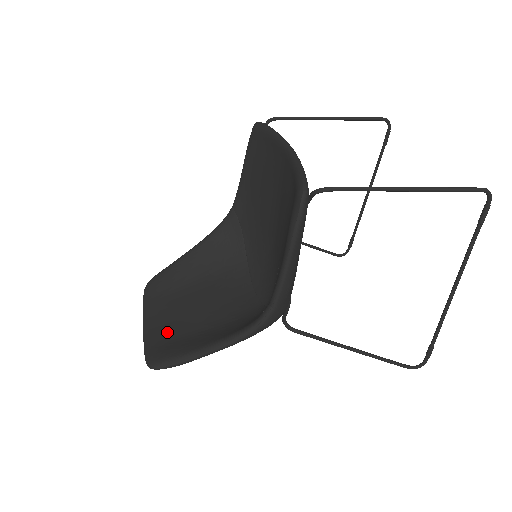
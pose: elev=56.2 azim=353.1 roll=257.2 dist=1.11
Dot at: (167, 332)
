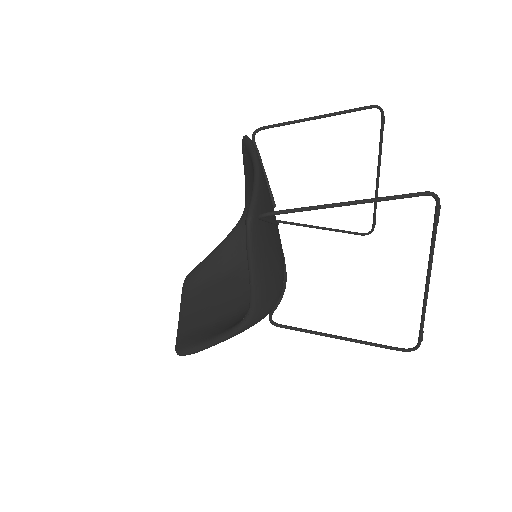
Dot at: (193, 323)
